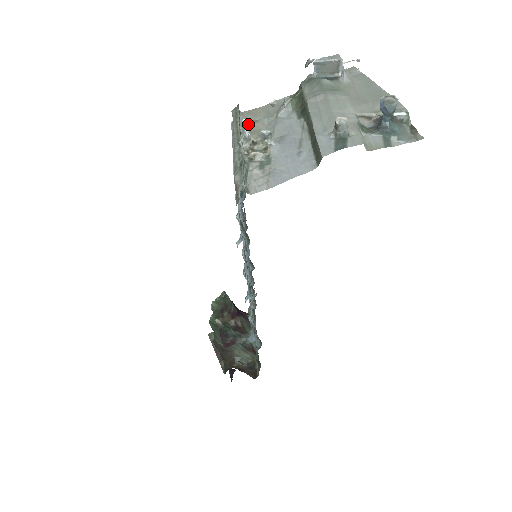
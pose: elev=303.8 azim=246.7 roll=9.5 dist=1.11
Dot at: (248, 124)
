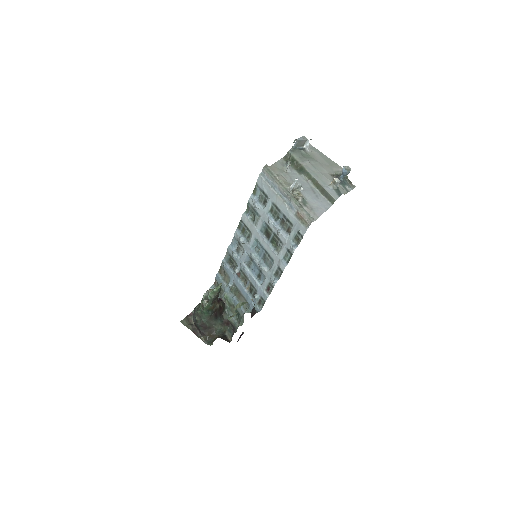
Dot at: occluded
